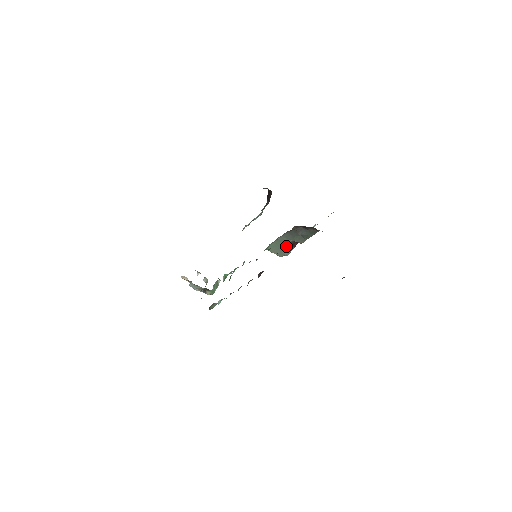
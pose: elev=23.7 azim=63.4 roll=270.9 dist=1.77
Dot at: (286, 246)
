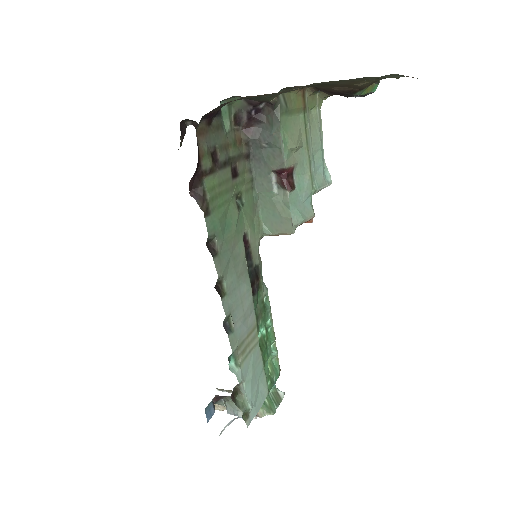
Dot at: (278, 198)
